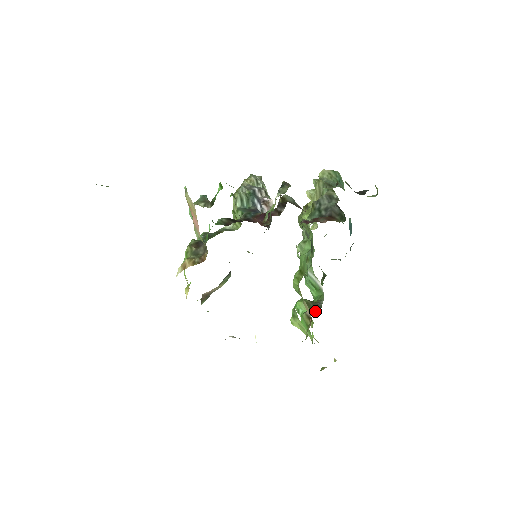
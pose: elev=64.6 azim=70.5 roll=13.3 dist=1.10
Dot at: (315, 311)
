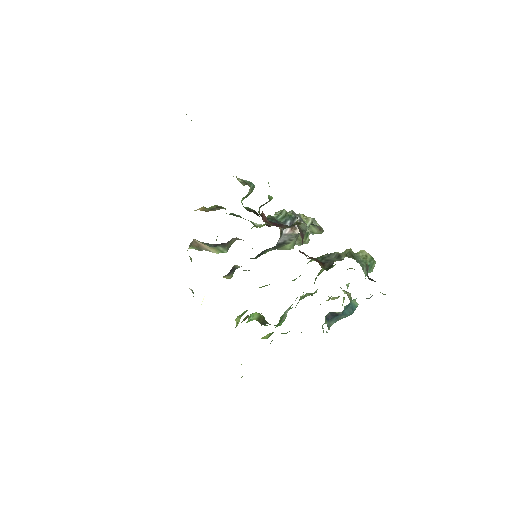
Dot at: (267, 337)
